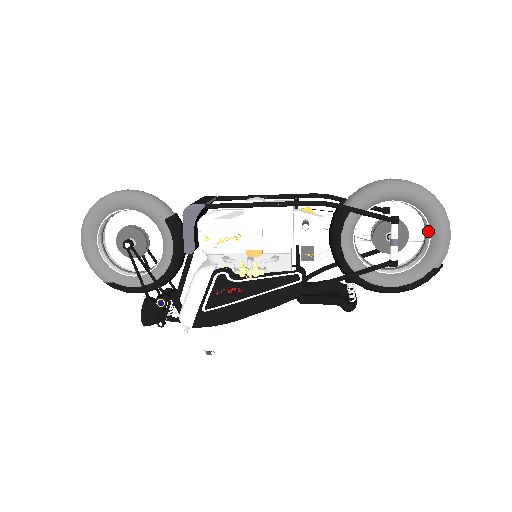
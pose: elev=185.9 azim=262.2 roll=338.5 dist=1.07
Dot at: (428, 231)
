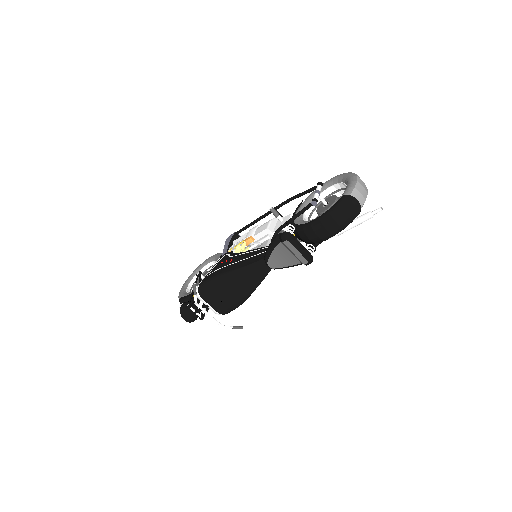
Dot at: occluded
